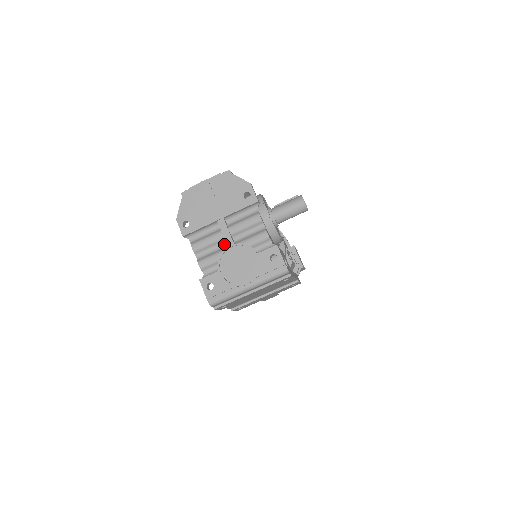
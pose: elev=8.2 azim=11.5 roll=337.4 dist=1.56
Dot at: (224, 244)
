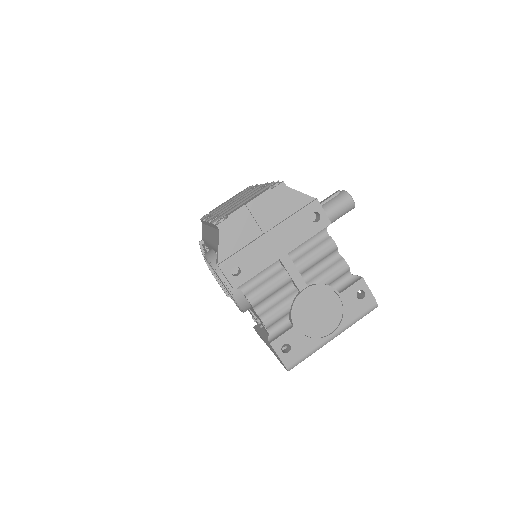
Dot at: (290, 286)
